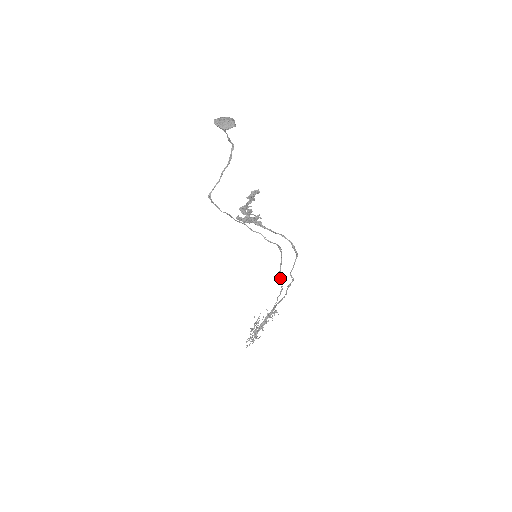
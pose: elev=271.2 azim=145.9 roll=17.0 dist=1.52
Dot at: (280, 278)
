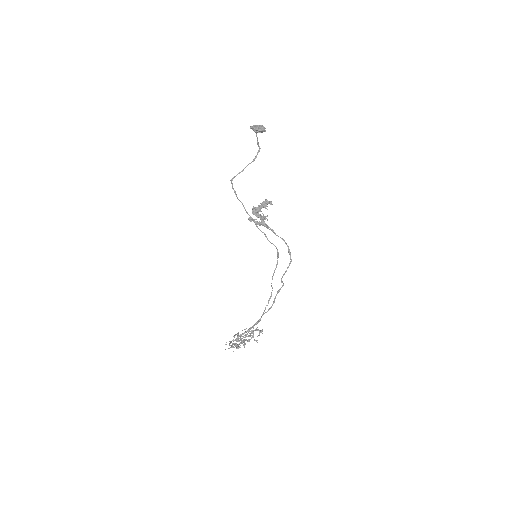
Dot at: occluded
